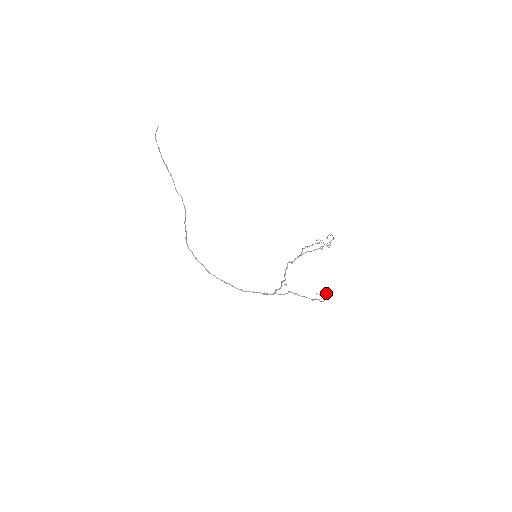
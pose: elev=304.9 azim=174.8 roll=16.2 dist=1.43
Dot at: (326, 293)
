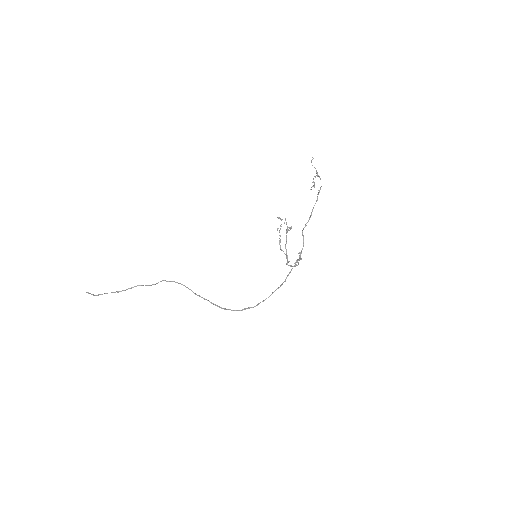
Dot at: occluded
